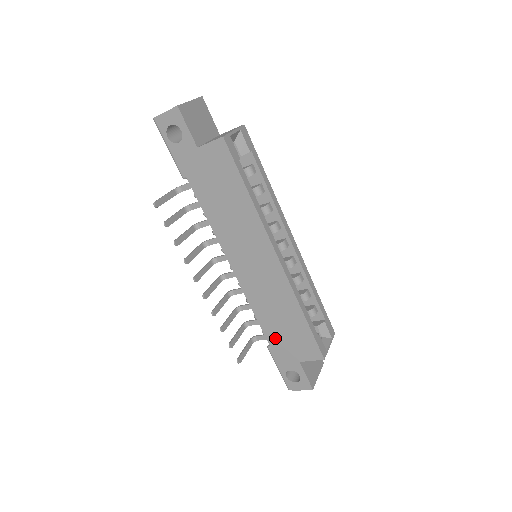
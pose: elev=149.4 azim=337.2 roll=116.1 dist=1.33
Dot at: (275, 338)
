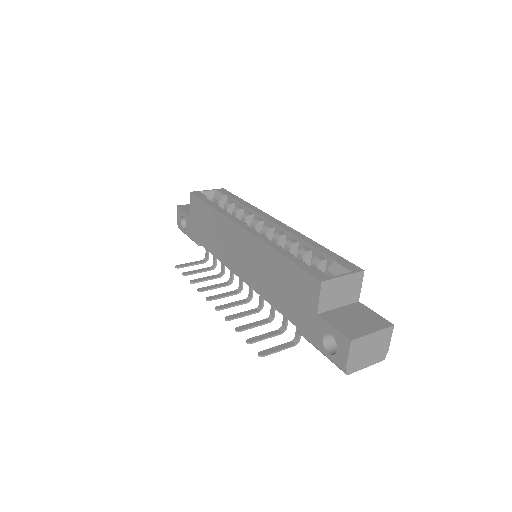
Dot at: (290, 310)
